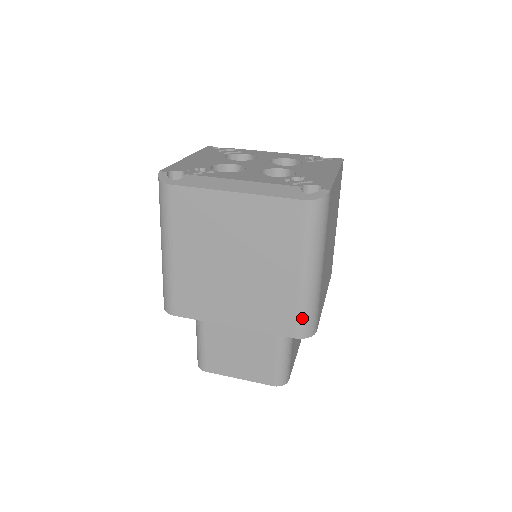
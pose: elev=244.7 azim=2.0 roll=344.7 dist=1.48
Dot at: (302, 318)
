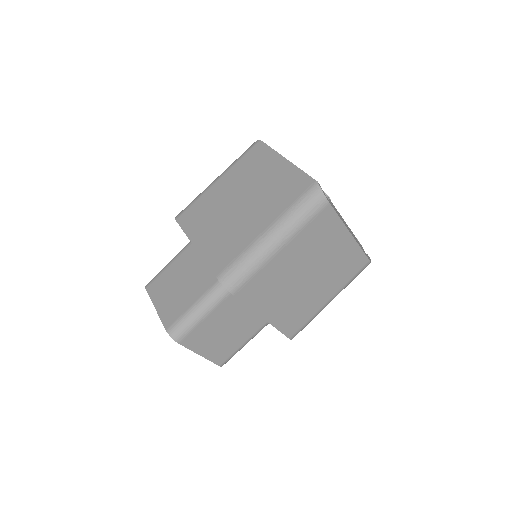
Dot at: (304, 327)
